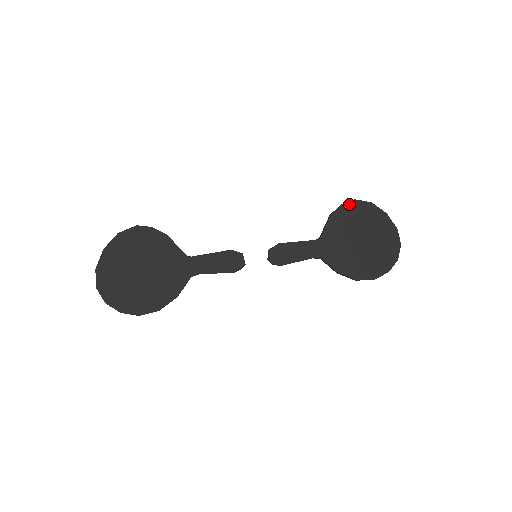
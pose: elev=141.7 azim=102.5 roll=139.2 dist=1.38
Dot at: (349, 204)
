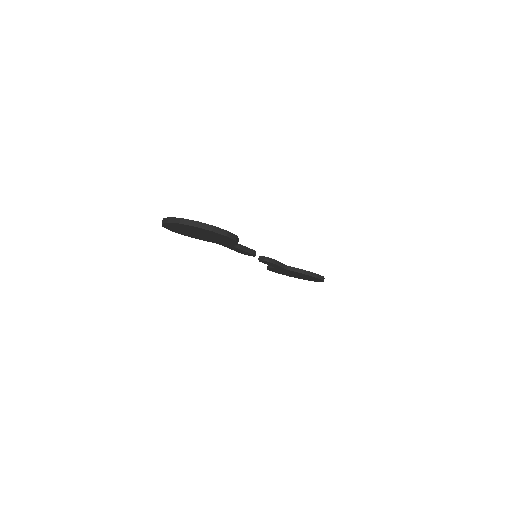
Dot at: occluded
